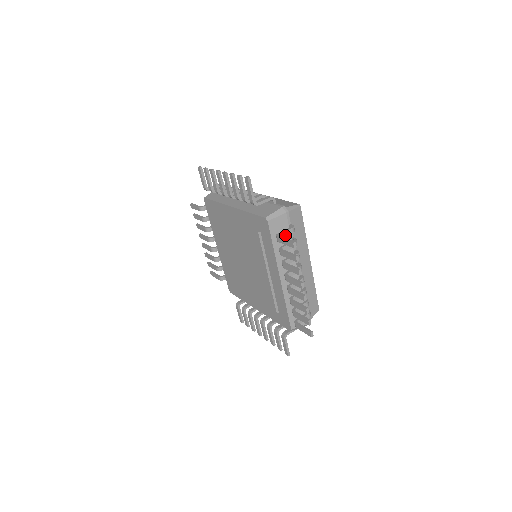
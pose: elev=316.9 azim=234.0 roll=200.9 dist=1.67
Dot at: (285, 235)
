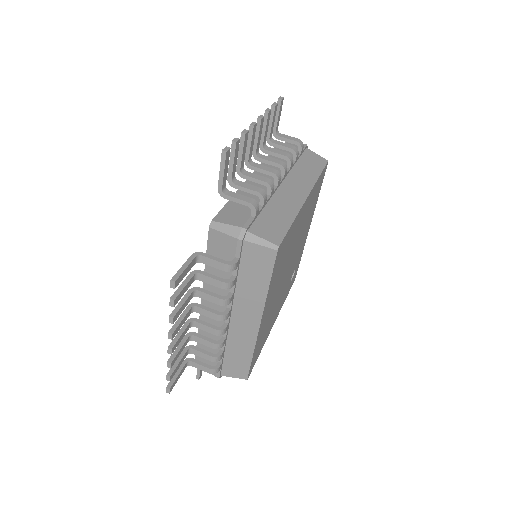
Dot at: (210, 263)
